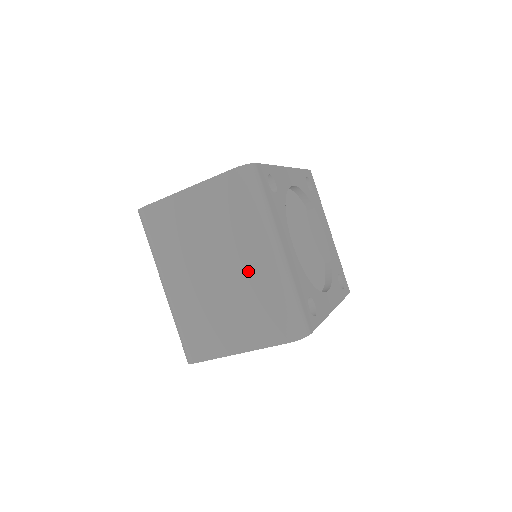
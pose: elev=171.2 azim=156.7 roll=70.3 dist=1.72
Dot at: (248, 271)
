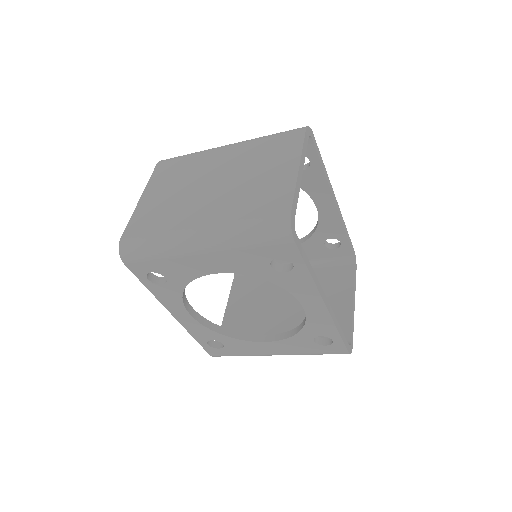
Dot at: (231, 157)
